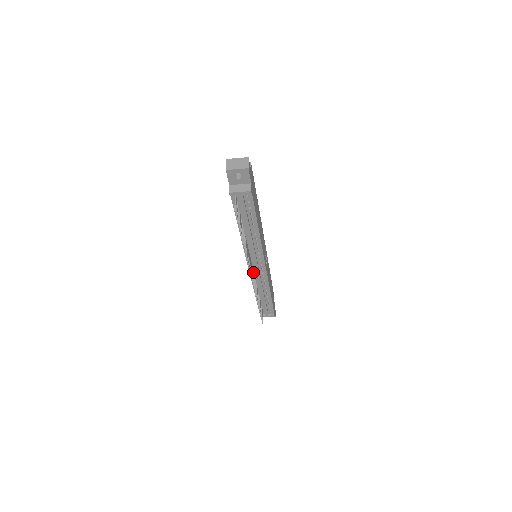
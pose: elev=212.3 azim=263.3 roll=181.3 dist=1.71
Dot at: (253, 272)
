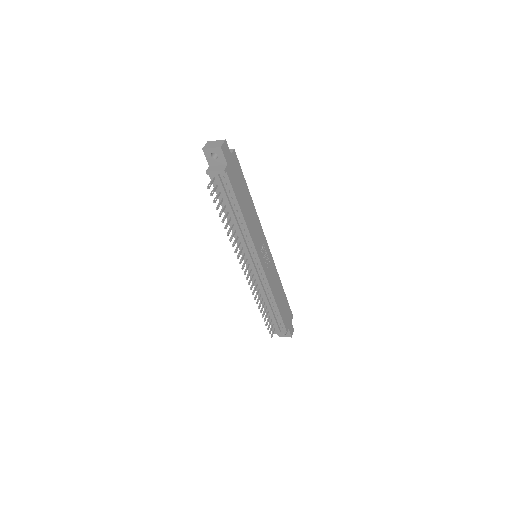
Dot at: (252, 272)
